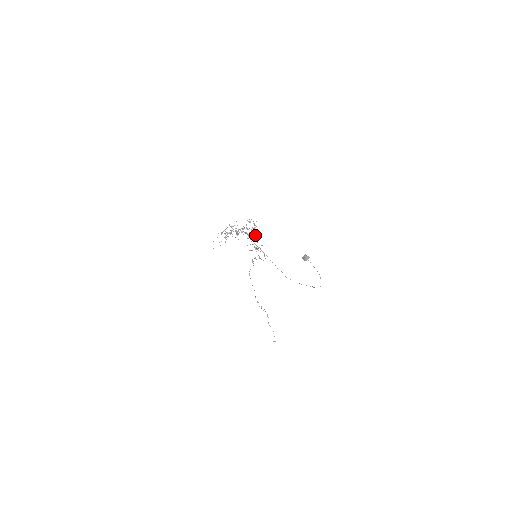
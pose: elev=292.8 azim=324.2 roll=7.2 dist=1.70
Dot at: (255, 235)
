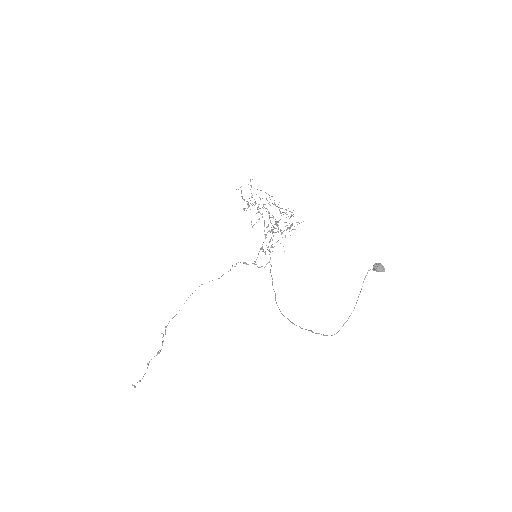
Dot at: occluded
